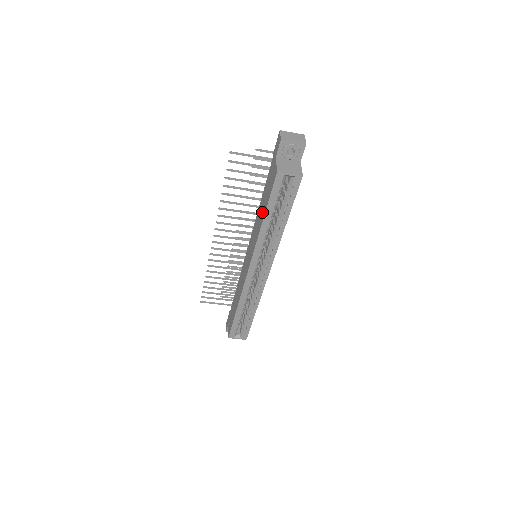
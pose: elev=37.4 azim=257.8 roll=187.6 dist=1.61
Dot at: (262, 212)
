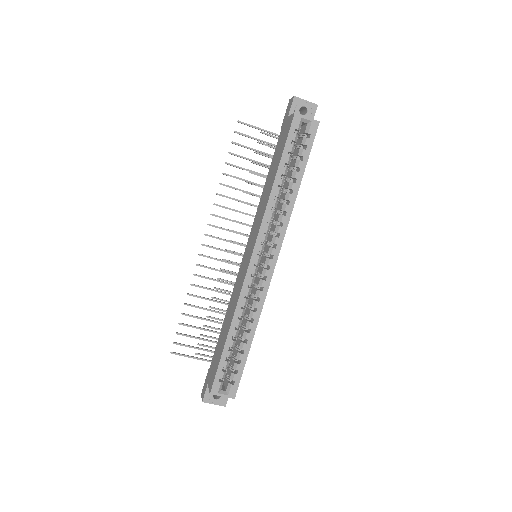
Dot at: (272, 177)
